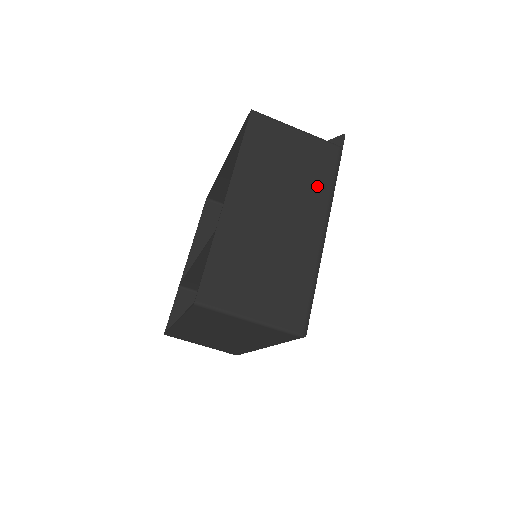
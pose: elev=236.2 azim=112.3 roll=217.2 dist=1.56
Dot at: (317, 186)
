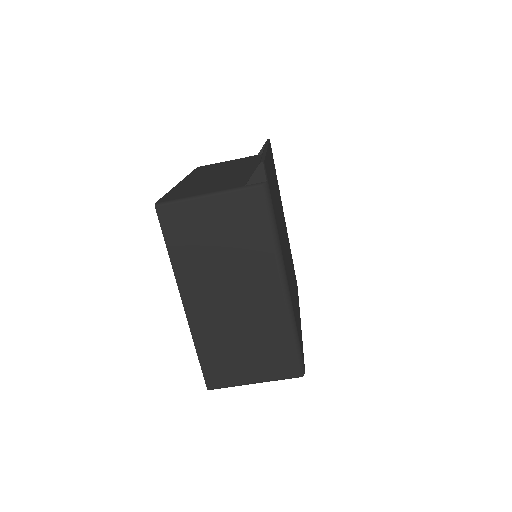
Dot at: (257, 246)
